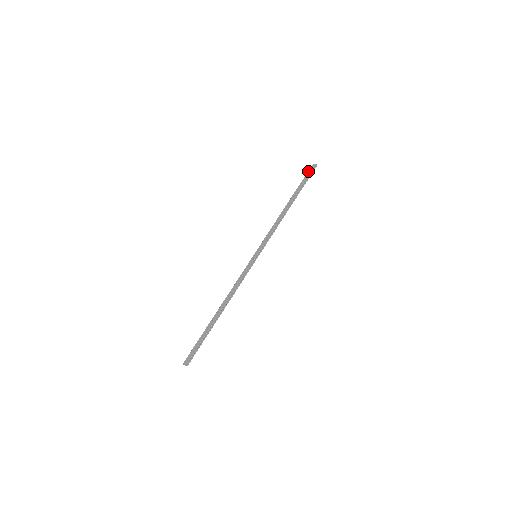
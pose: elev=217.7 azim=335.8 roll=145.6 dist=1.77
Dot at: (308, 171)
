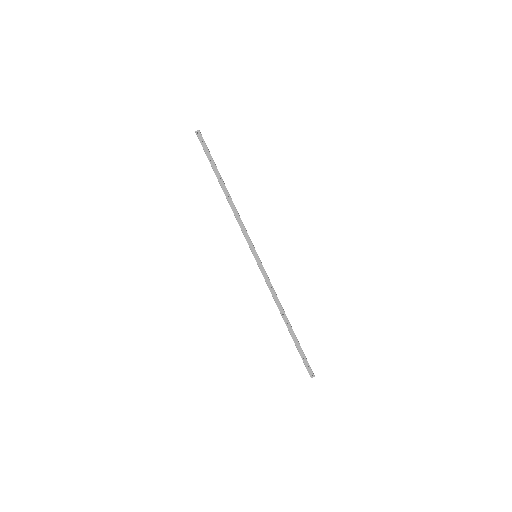
Dot at: (201, 143)
